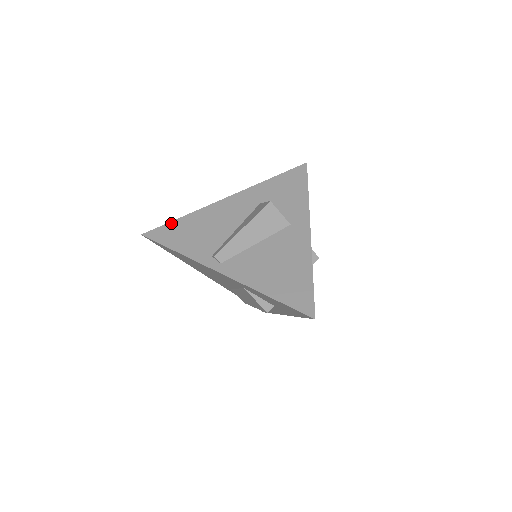
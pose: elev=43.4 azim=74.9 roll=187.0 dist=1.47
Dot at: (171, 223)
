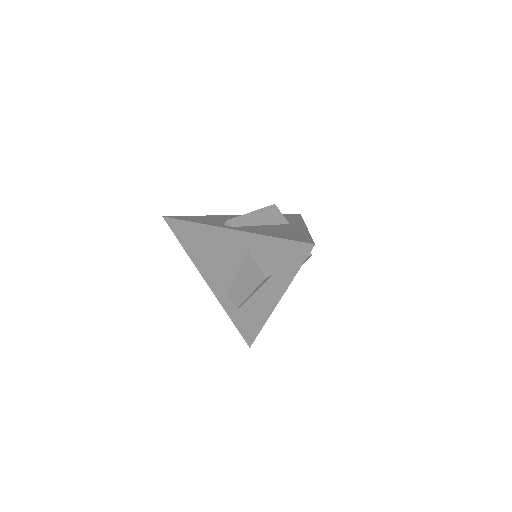
Dot at: (189, 216)
